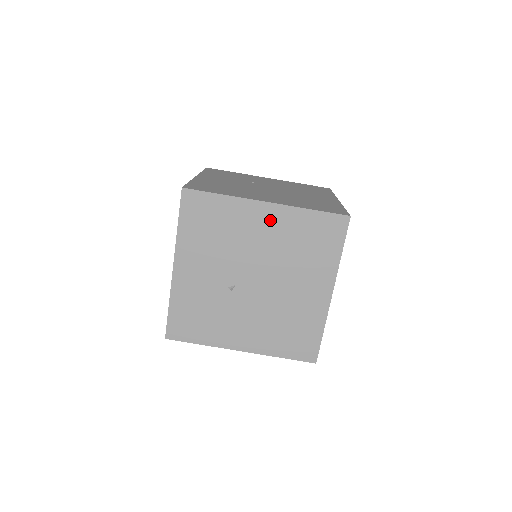
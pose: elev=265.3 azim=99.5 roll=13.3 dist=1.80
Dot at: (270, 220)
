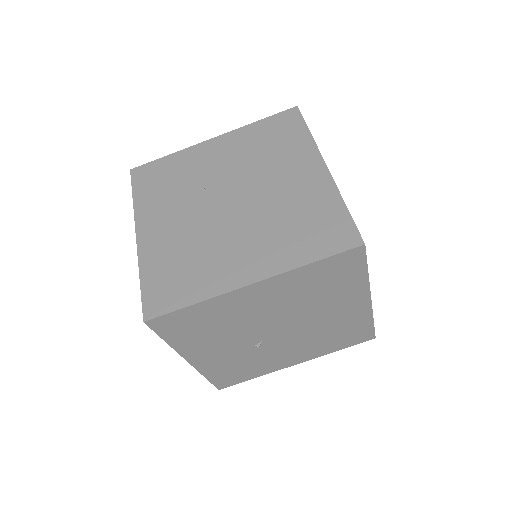
Dot at: (266, 292)
